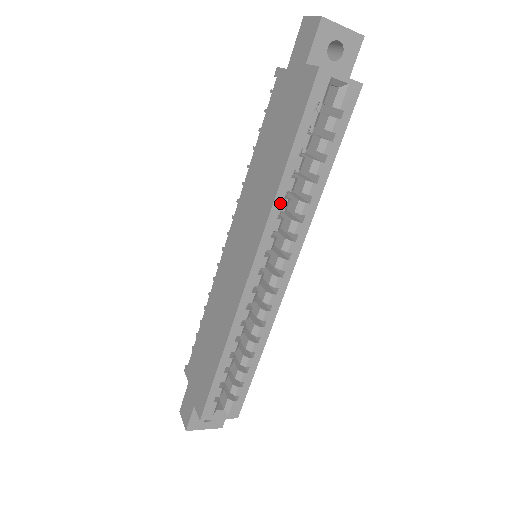
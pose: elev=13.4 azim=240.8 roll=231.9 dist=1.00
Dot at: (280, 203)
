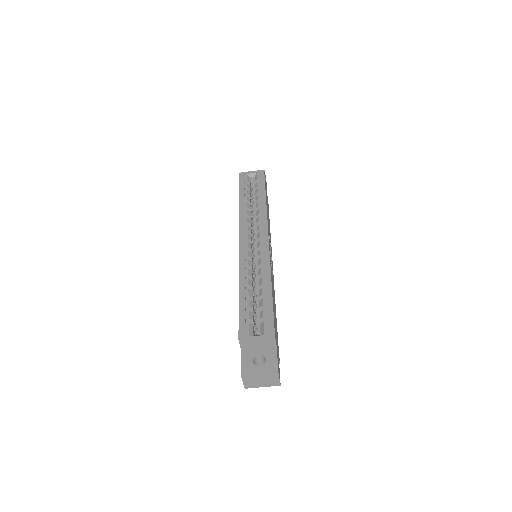
Dot at: (243, 213)
